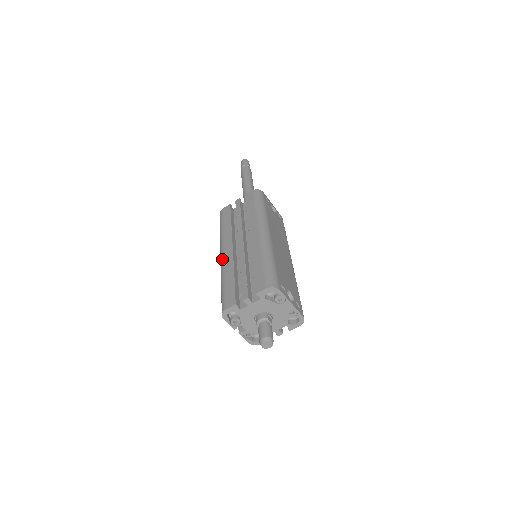
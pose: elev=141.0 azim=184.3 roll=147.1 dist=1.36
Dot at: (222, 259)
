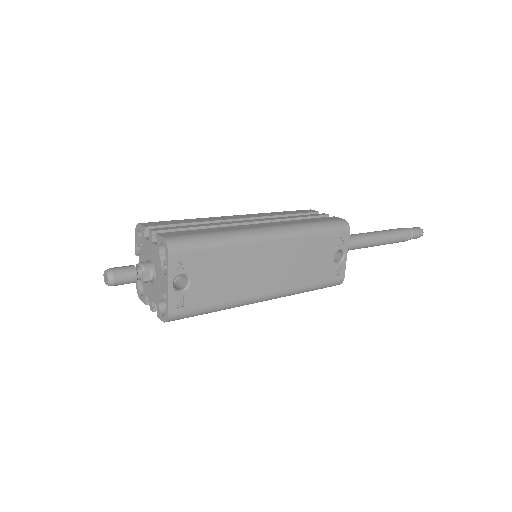
Dot at: (224, 216)
